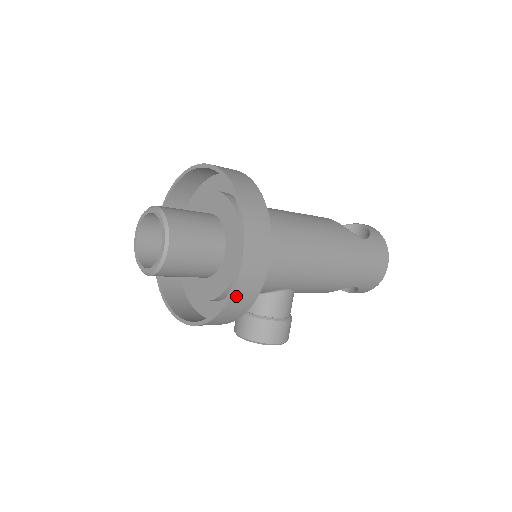
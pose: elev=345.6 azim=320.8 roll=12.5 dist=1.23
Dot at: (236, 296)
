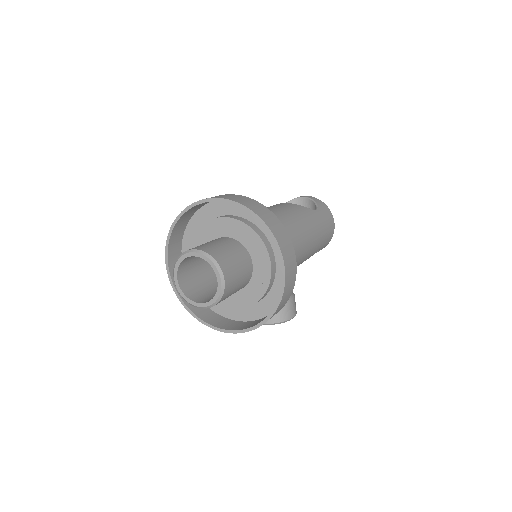
Dot at: (284, 296)
